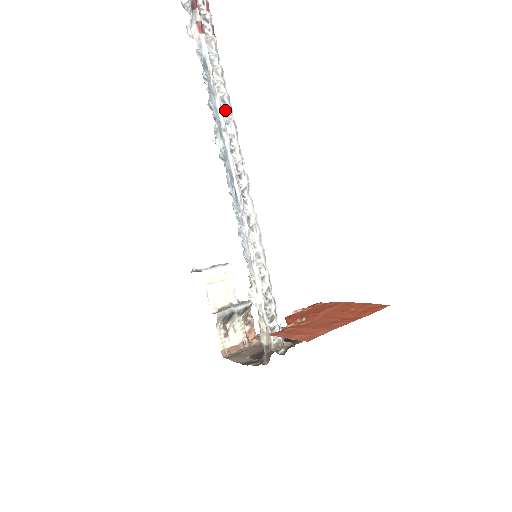
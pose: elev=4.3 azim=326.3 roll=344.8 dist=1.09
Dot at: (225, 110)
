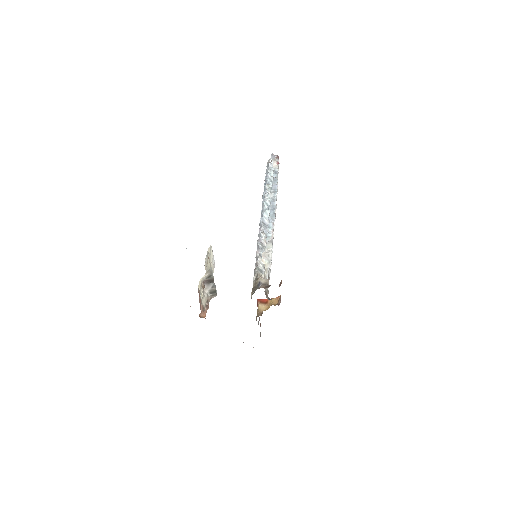
Dot at: occluded
